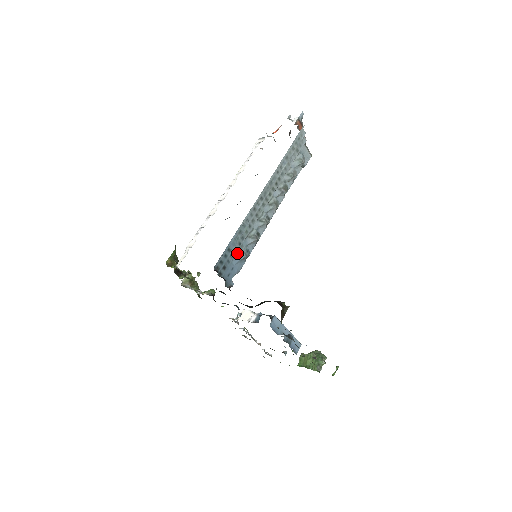
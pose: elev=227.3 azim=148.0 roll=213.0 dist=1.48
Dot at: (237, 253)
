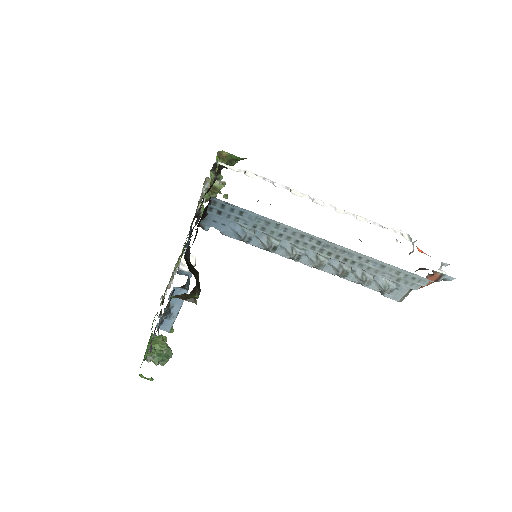
Dot at: (243, 226)
